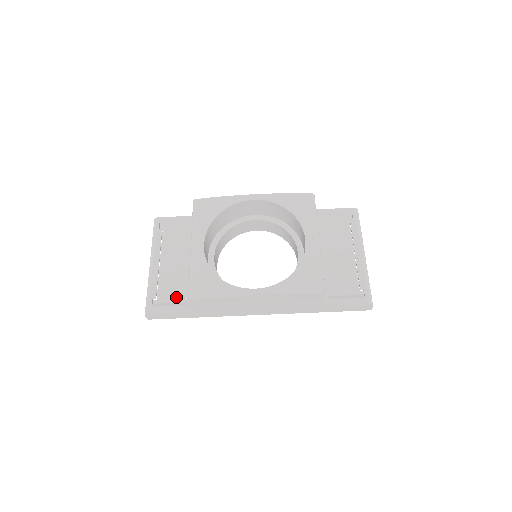
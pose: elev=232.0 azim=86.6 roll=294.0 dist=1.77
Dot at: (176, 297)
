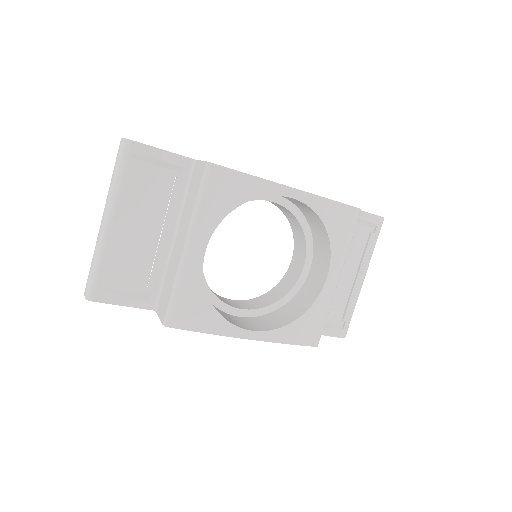
Dot at: (136, 283)
